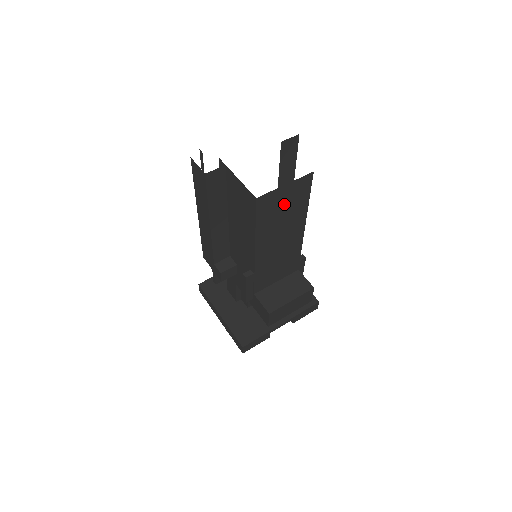
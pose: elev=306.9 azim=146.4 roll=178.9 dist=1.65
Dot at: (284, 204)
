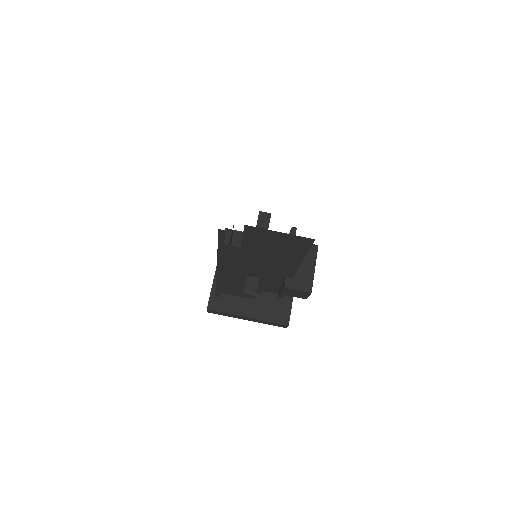
Dot at: occluded
